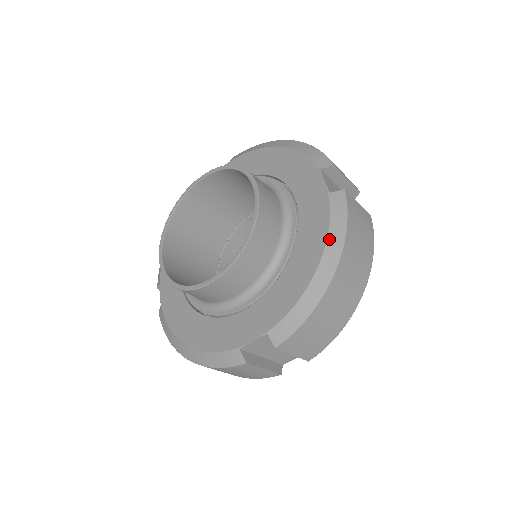
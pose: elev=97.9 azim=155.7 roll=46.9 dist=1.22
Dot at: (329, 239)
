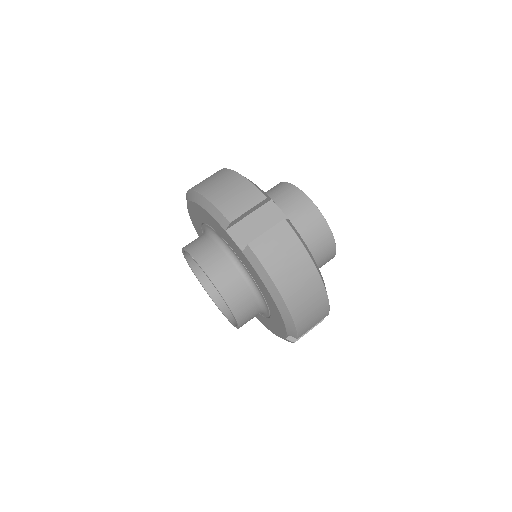
Dot at: (266, 286)
